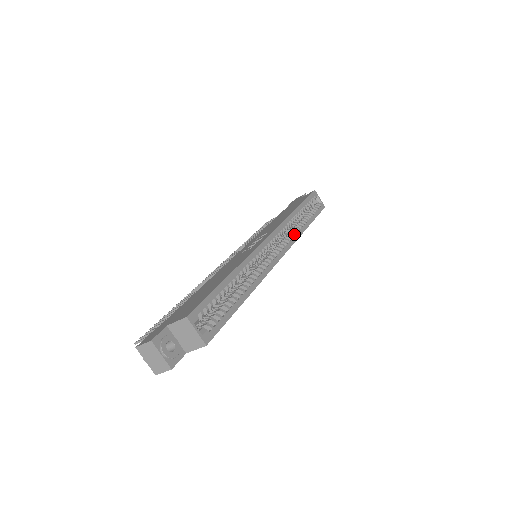
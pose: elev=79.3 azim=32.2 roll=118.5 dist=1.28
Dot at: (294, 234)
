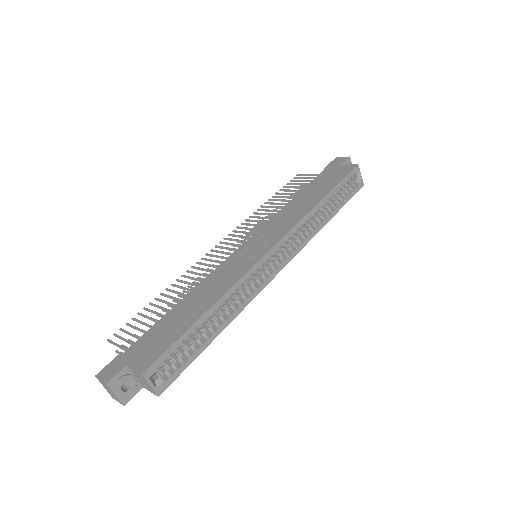
Dot at: (307, 235)
